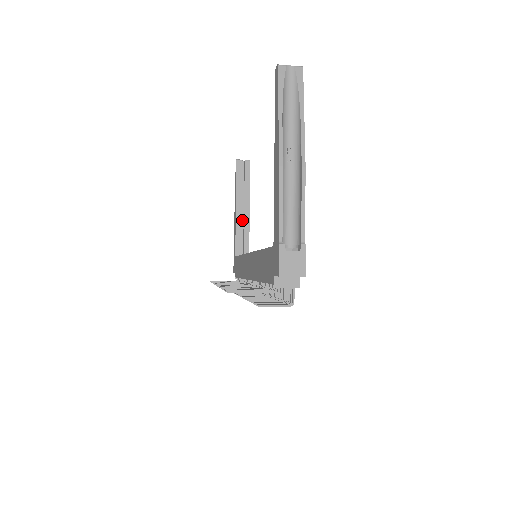
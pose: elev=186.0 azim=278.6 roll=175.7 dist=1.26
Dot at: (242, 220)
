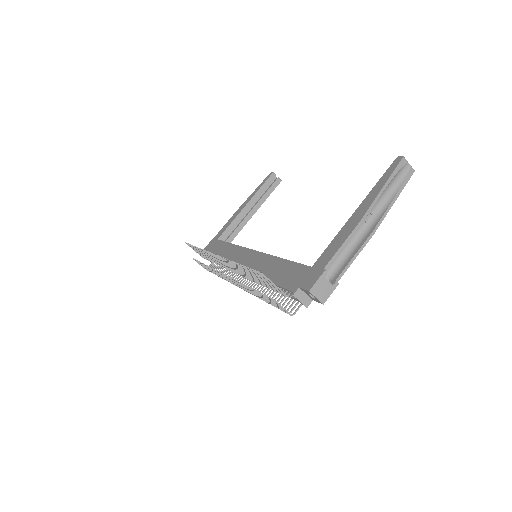
Dot at: (242, 217)
